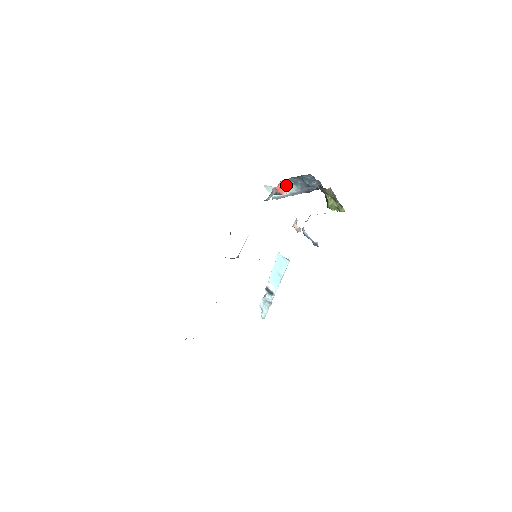
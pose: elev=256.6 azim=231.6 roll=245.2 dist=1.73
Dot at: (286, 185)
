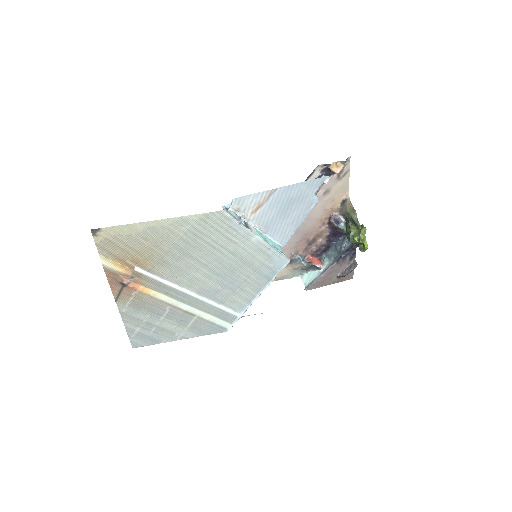
Dot at: (321, 264)
